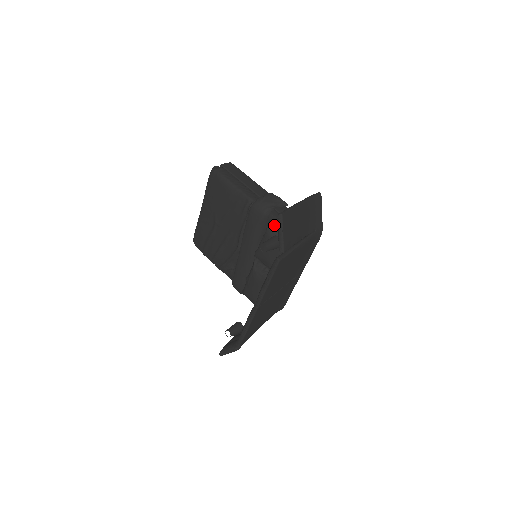
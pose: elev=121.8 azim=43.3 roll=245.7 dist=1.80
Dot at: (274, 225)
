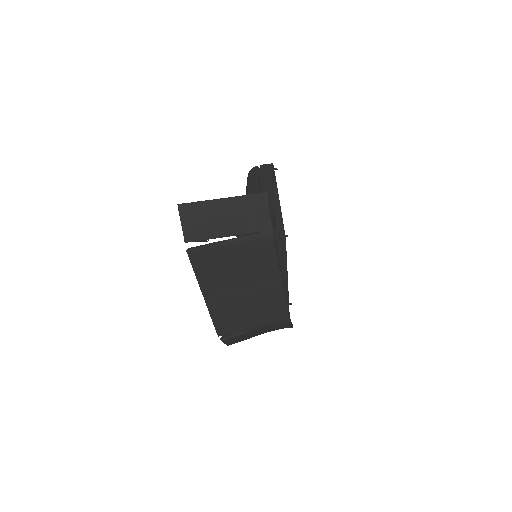
Dot at: occluded
